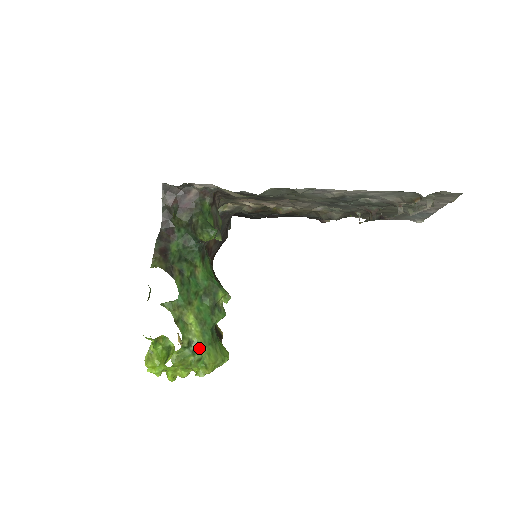
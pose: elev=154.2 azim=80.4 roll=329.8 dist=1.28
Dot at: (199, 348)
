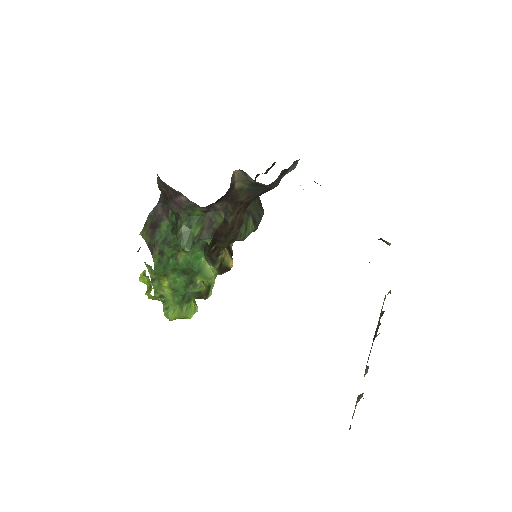
Dot at: (168, 302)
